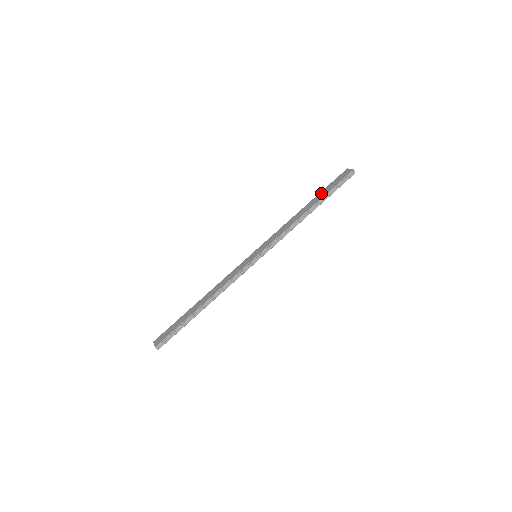
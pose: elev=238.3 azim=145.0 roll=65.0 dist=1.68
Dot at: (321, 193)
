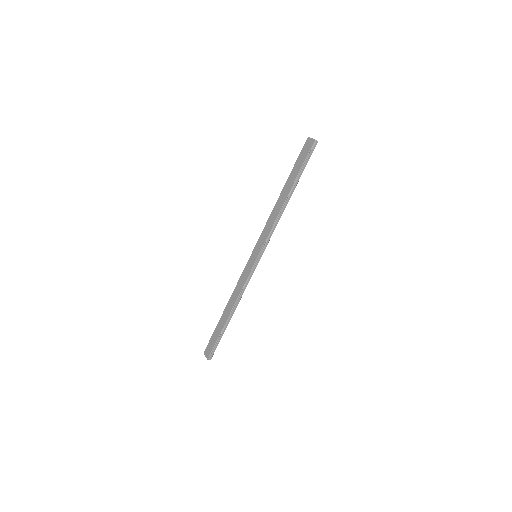
Dot at: (292, 174)
